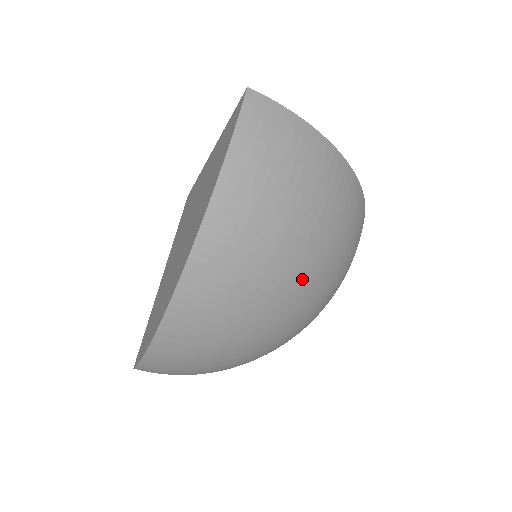
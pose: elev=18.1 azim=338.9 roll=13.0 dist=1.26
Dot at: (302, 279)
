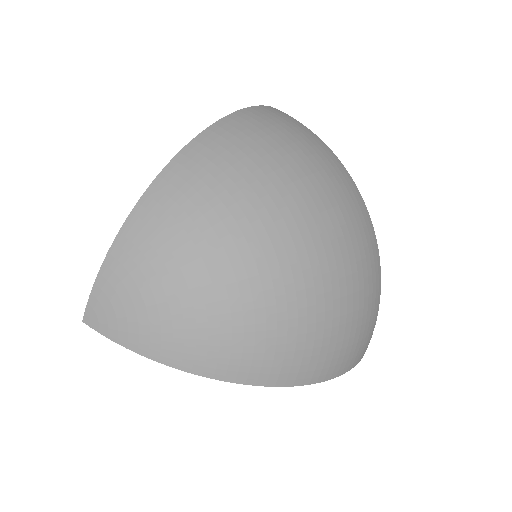
Dot at: (289, 213)
